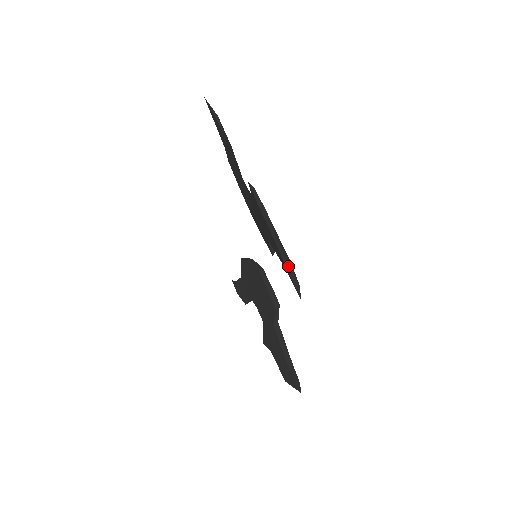
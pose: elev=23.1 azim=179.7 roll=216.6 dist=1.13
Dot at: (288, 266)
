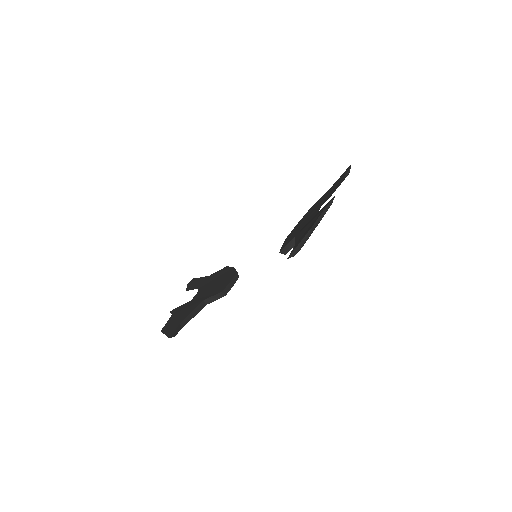
Dot at: (305, 239)
